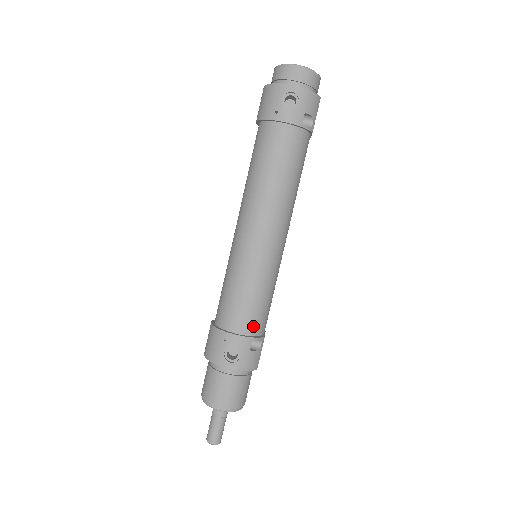
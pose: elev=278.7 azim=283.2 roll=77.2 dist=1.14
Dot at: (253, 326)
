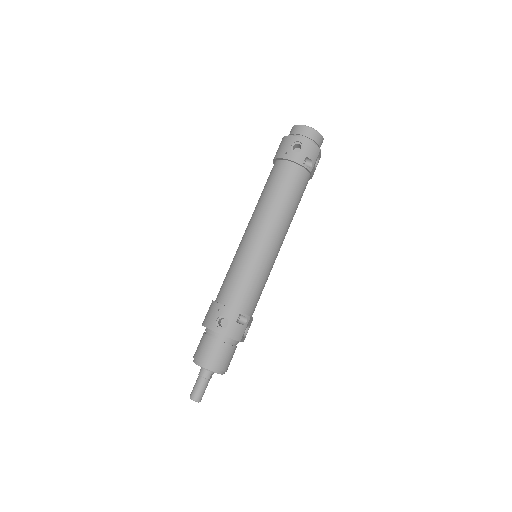
Dot at: (242, 304)
